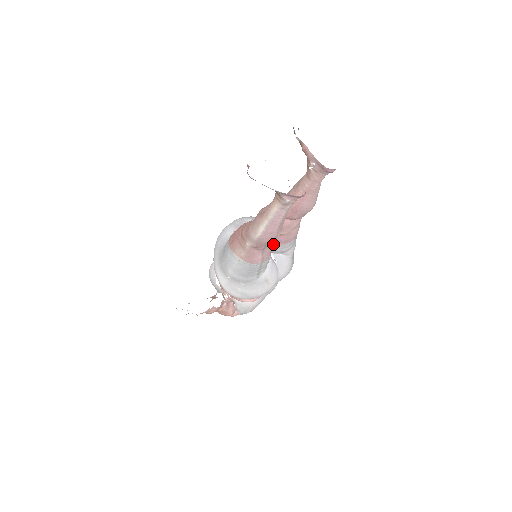
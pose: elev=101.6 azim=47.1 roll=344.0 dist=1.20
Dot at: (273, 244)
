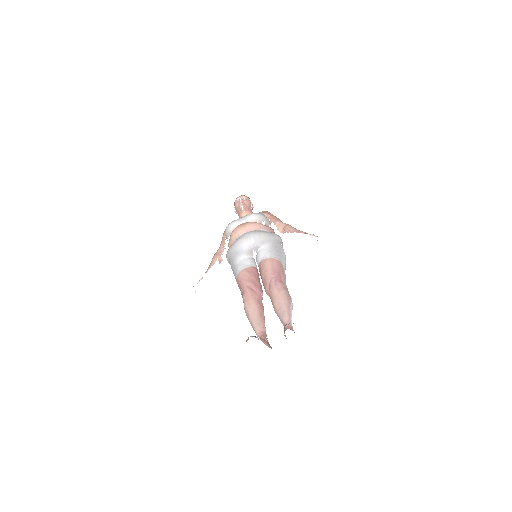
Dot at: occluded
